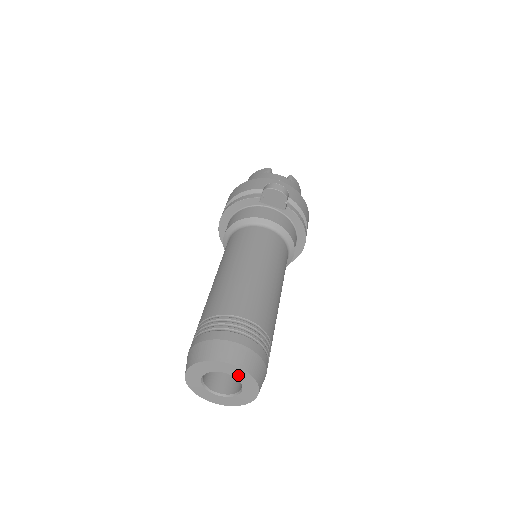
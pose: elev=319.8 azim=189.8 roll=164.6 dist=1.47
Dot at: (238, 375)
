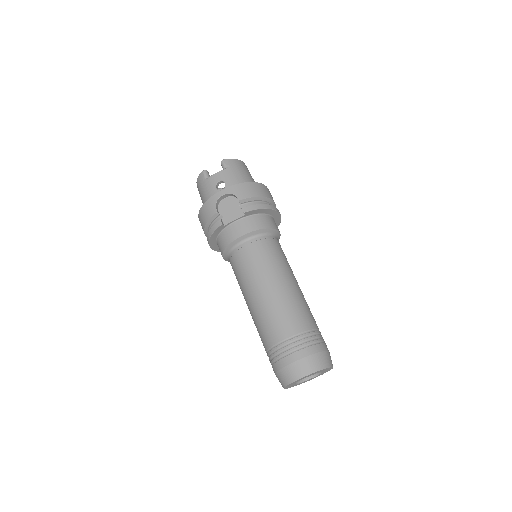
Dot at: (313, 374)
